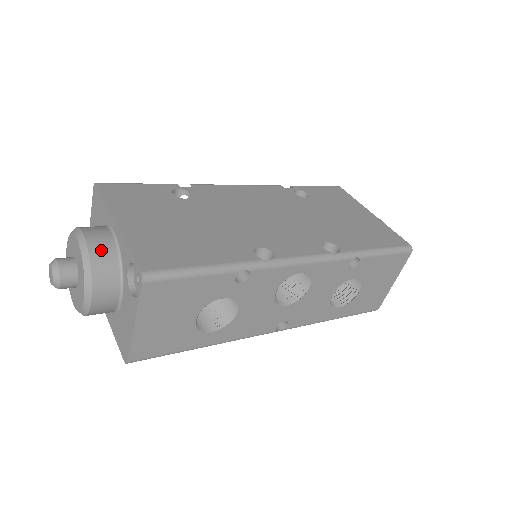
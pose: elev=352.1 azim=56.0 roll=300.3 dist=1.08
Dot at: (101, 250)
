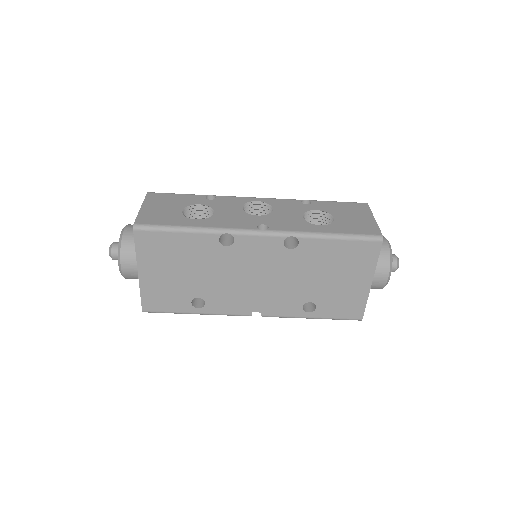
Dot at: occluded
